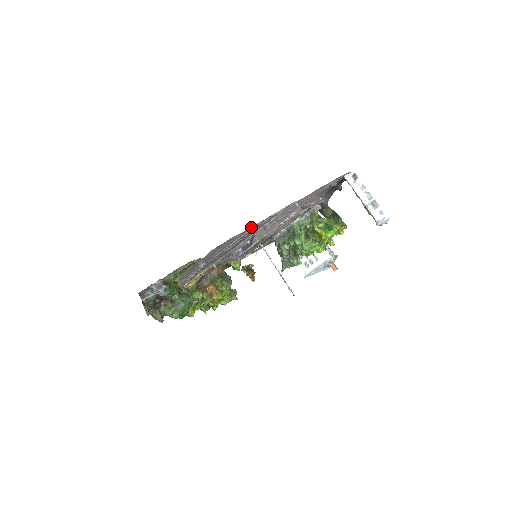
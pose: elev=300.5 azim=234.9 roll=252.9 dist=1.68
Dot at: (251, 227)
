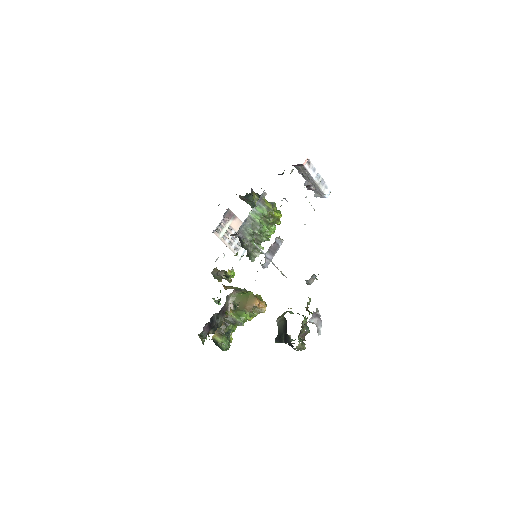
Dot at: occluded
